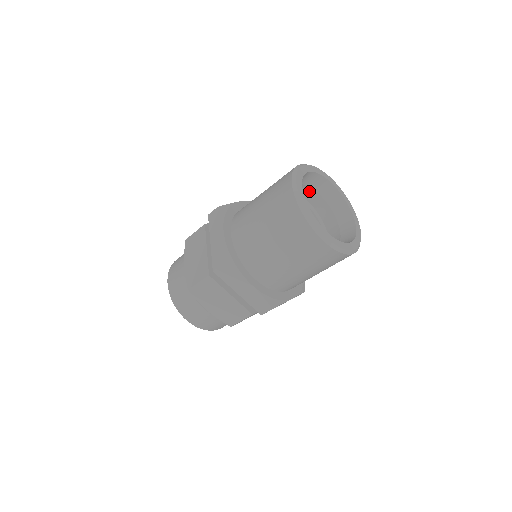
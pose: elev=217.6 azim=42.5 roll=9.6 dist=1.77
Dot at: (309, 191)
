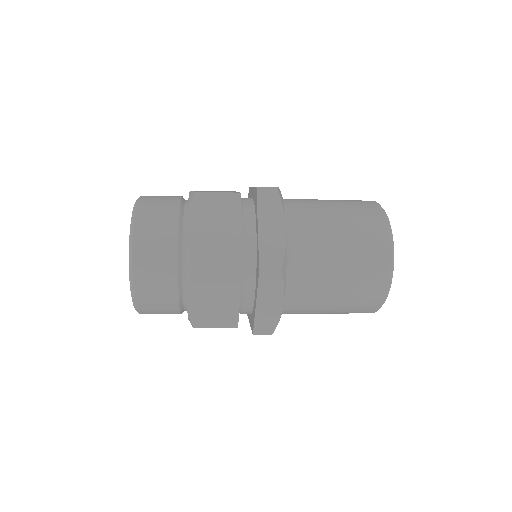
Dot at: occluded
